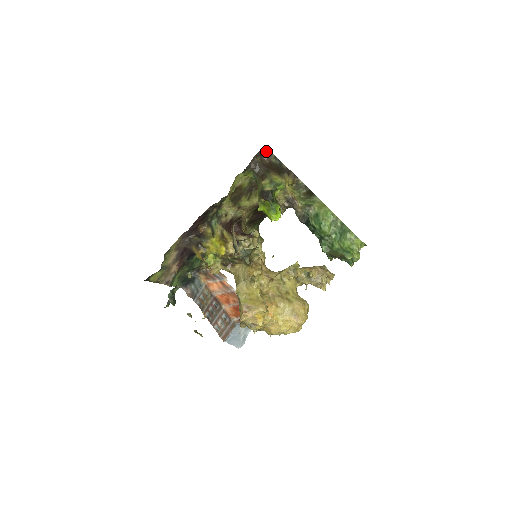
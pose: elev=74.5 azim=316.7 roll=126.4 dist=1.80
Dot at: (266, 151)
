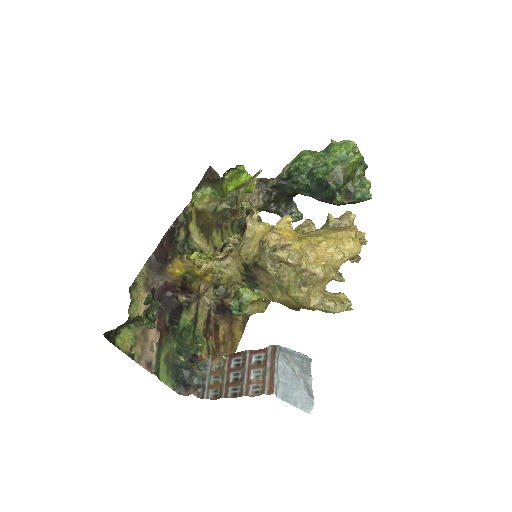
Dot at: (216, 174)
